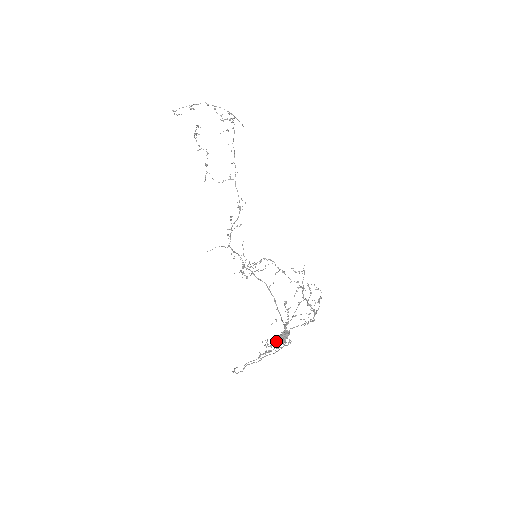
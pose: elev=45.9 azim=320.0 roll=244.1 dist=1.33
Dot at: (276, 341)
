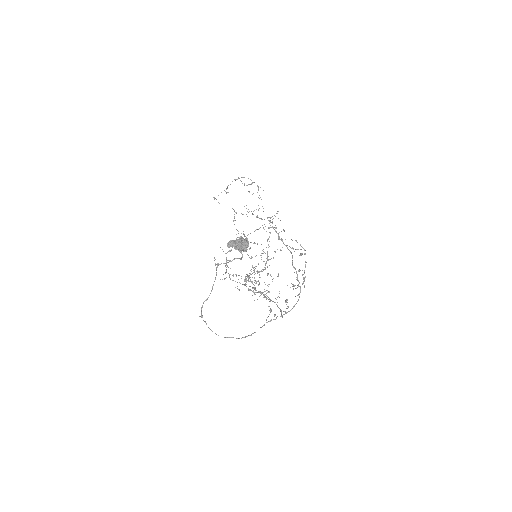
Dot at: (230, 243)
